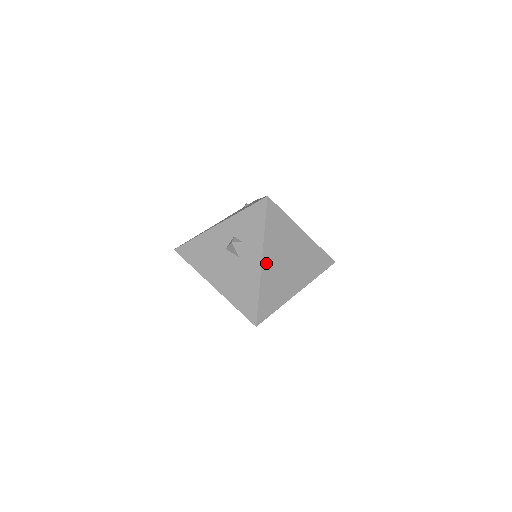
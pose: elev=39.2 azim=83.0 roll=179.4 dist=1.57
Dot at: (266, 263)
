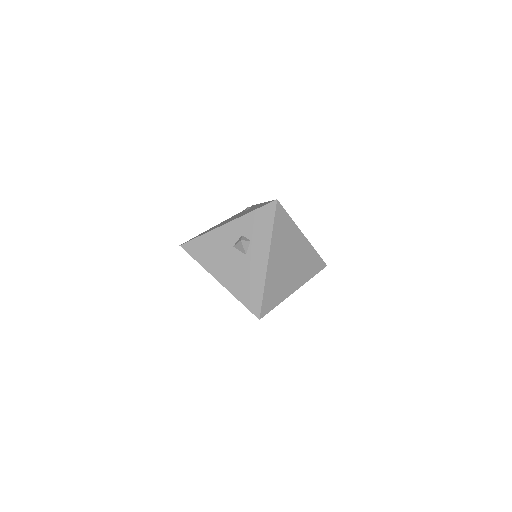
Dot at: (272, 261)
